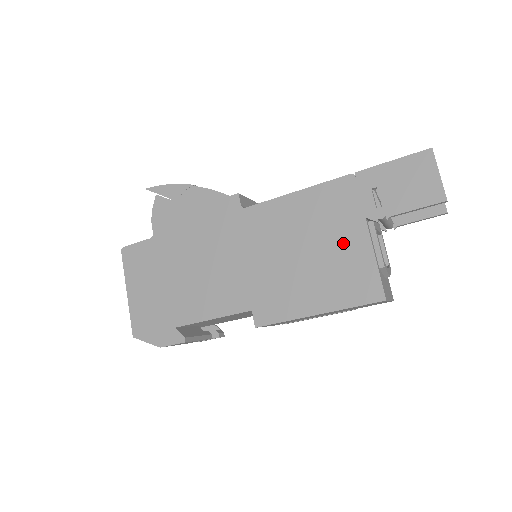
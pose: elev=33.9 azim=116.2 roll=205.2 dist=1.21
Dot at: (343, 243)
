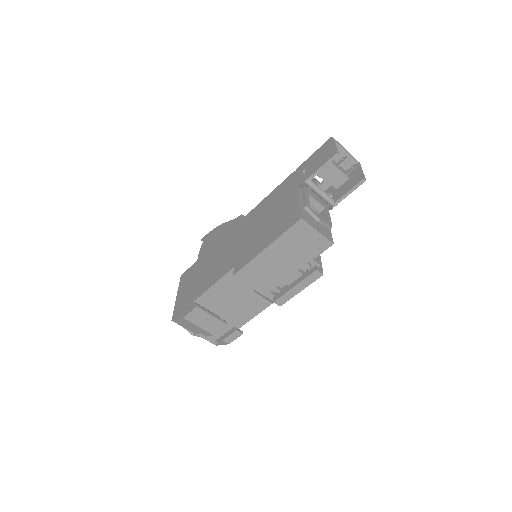
Dot at: (285, 204)
